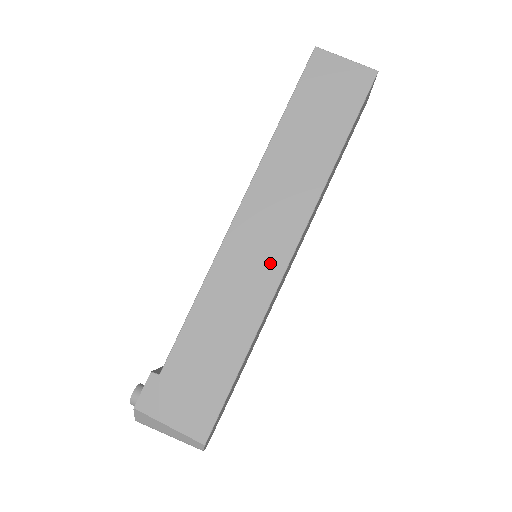
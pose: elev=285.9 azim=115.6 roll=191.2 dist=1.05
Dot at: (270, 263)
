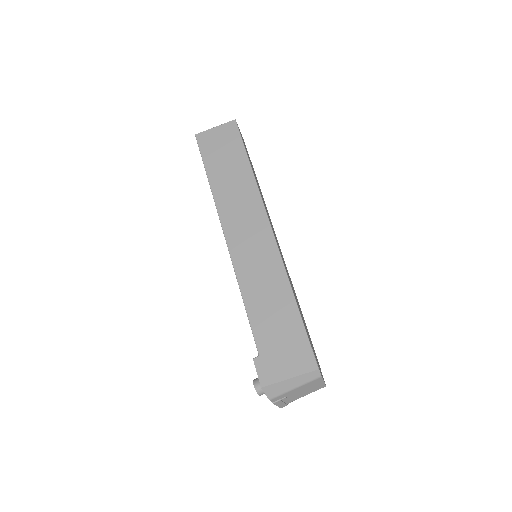
Dot at: (265, 245)
